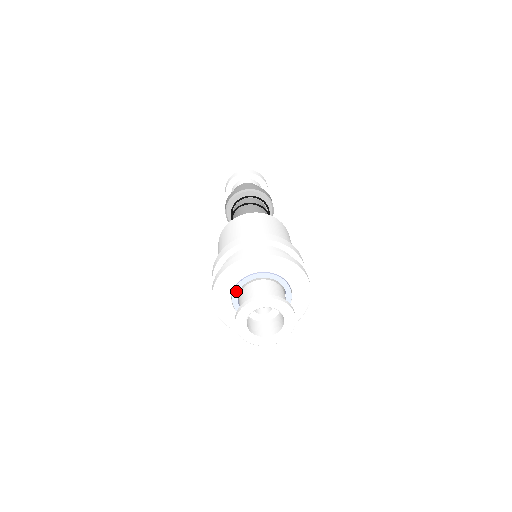
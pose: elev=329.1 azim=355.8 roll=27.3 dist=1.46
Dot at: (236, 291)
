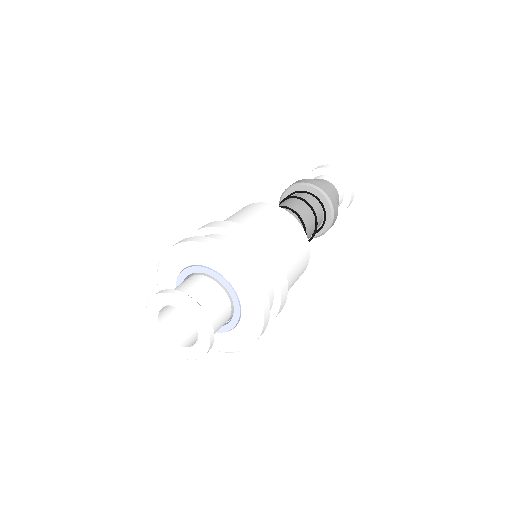
Dot at: (194, 269)
